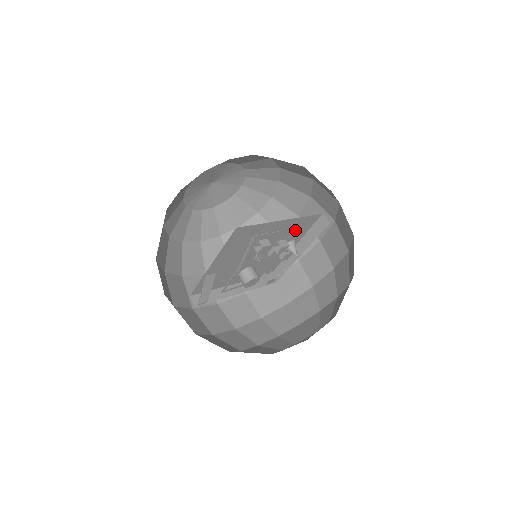
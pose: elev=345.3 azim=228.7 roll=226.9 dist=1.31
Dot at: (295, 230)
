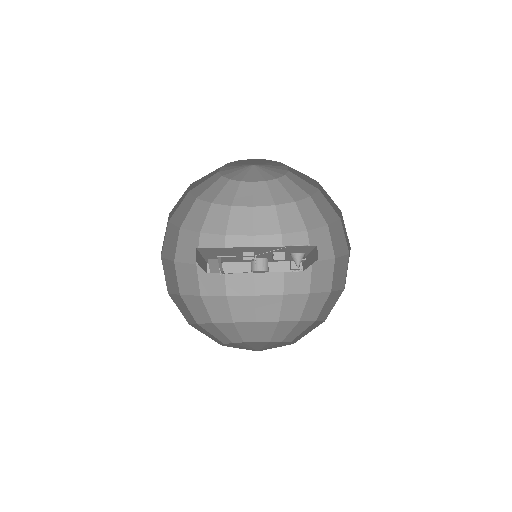
Dot at: (290, 249)
